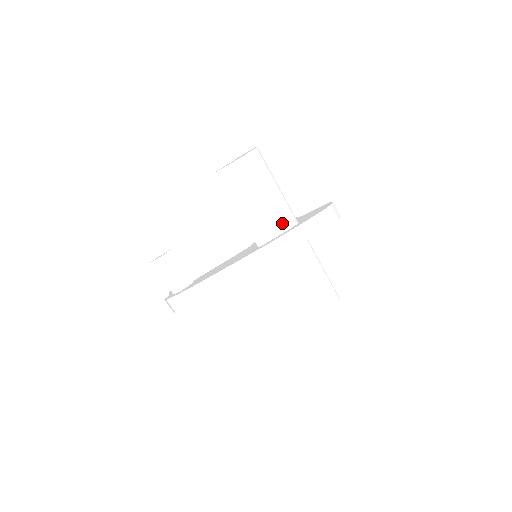
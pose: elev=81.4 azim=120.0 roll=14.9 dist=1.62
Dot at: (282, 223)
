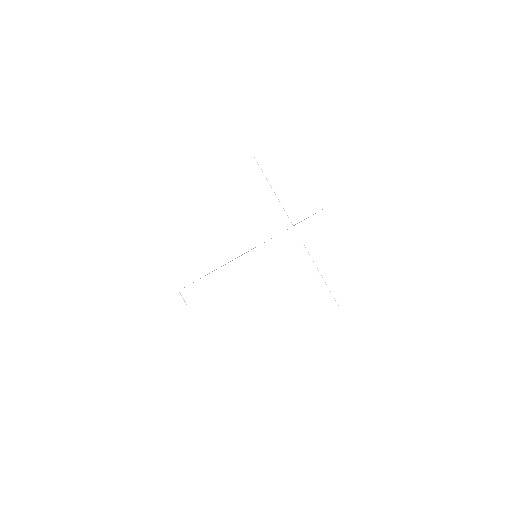
Dot at: (277, 225)
